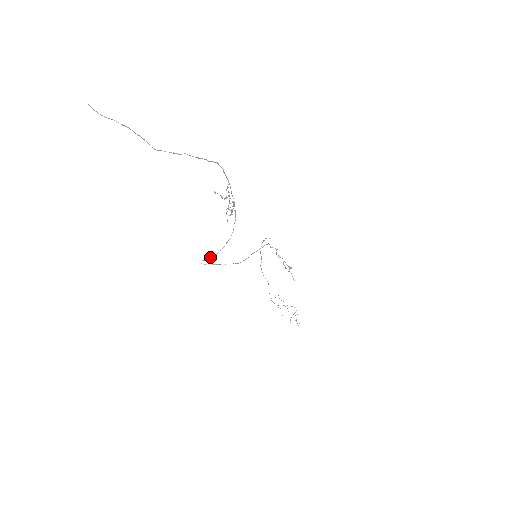
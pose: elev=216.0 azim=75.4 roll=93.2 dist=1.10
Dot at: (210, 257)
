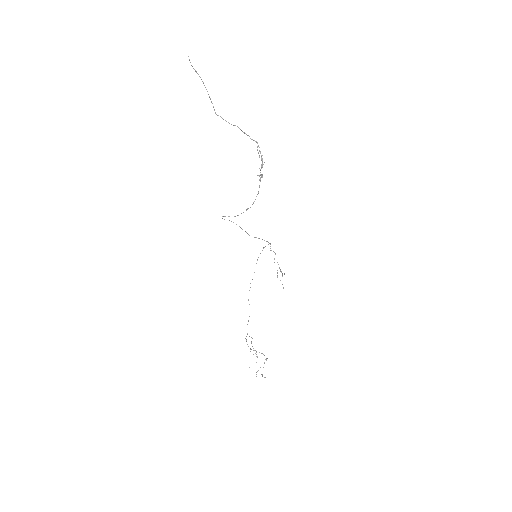
Dot at: occluded
